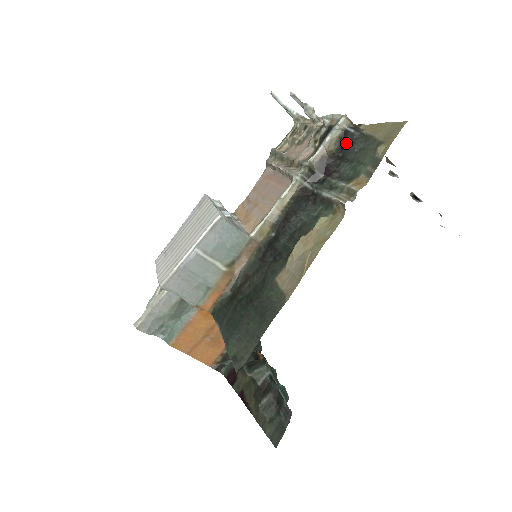
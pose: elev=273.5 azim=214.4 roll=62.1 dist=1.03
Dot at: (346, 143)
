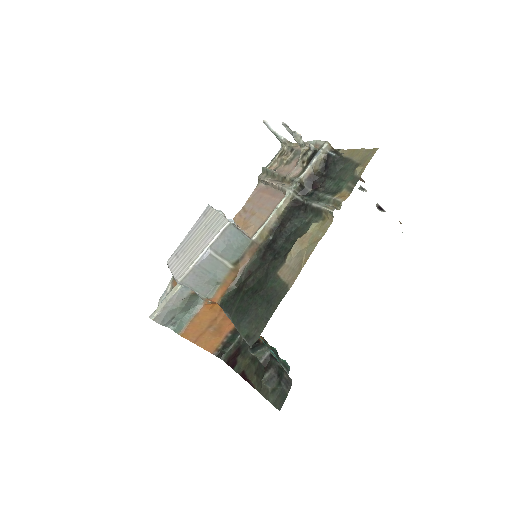
Dot at: (329, 164)
